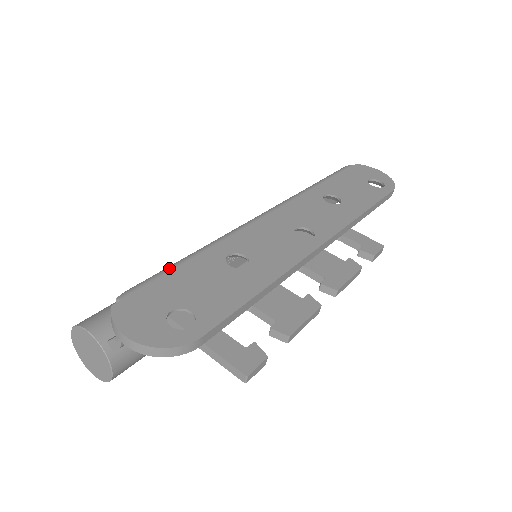
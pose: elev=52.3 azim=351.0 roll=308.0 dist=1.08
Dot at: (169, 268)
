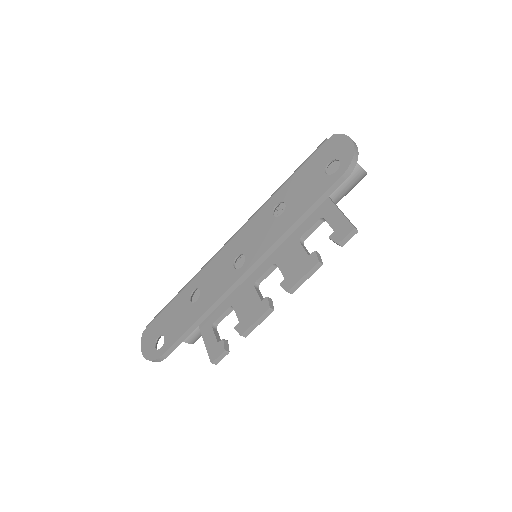
Dot at: (168, 304)
